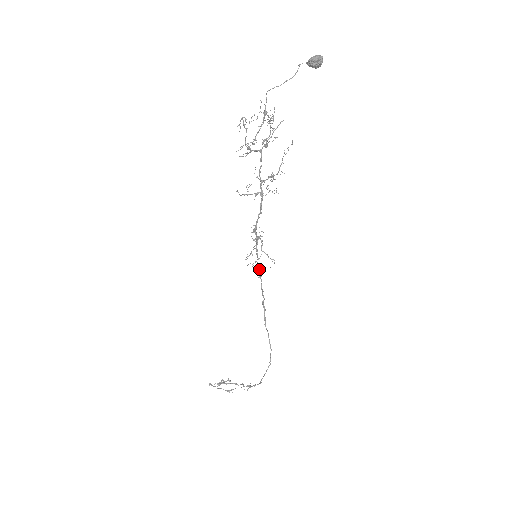
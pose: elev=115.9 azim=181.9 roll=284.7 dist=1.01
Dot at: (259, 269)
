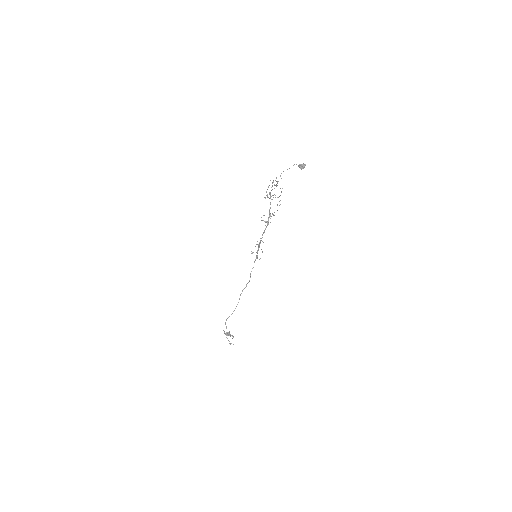
Dot at: occluded
